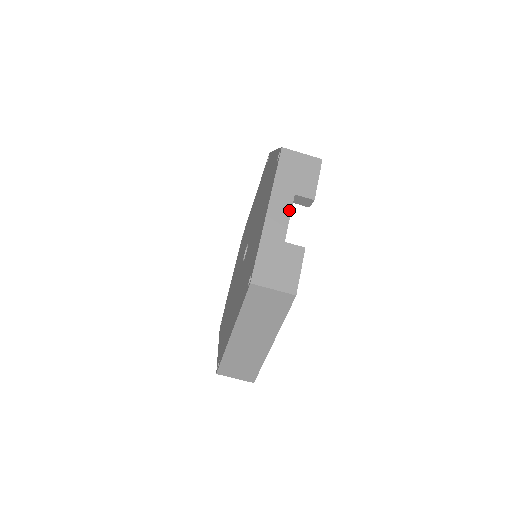
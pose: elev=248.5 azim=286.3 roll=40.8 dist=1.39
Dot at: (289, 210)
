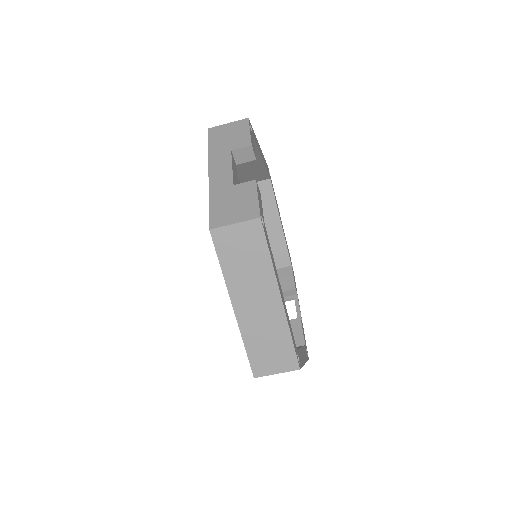
Dot at: (229, 163)
